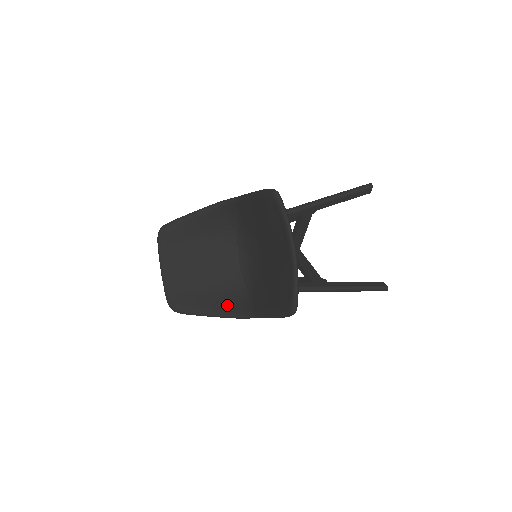
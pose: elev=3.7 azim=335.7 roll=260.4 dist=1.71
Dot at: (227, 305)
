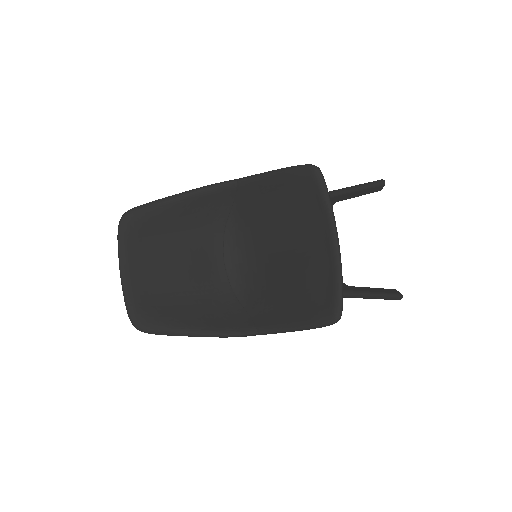
Dot at: (215, 320)
